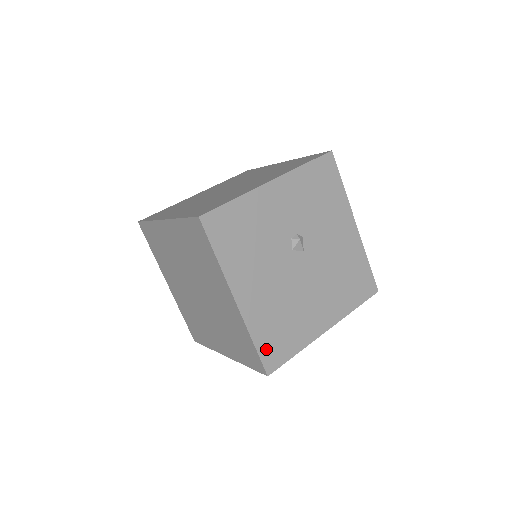
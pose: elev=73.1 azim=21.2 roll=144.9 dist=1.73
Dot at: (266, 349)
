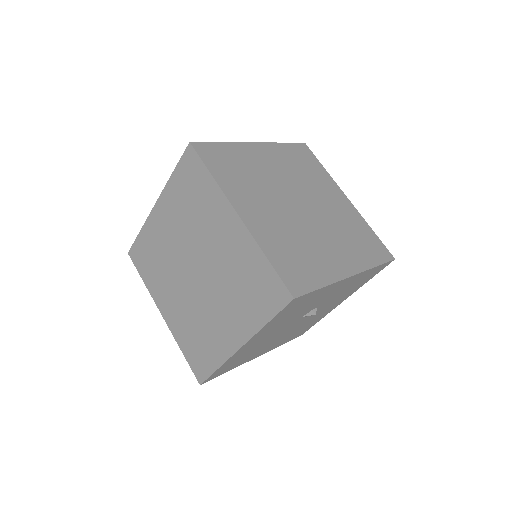
Dot at: (219, 371)
